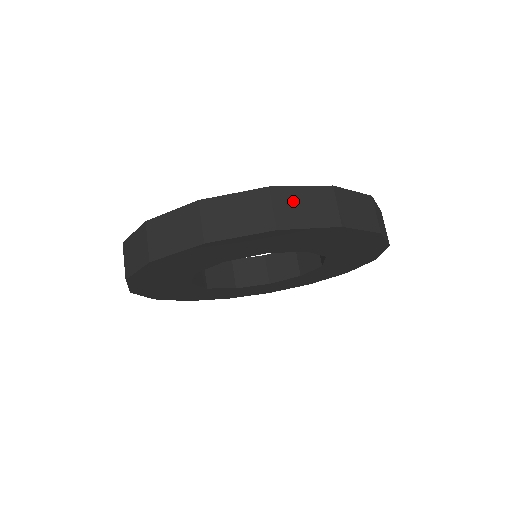
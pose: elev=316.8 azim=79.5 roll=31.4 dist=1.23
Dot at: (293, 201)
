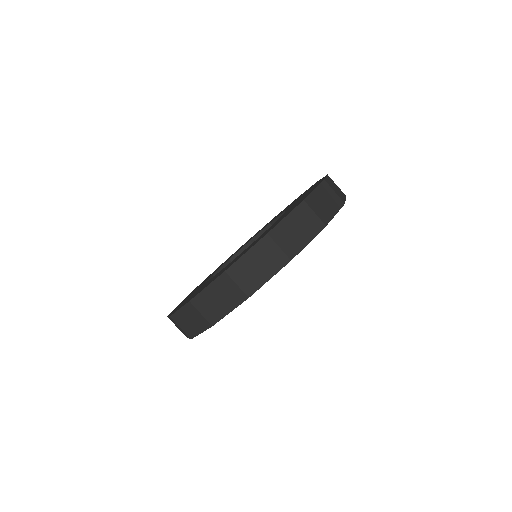
Dot at: (288, 232)
